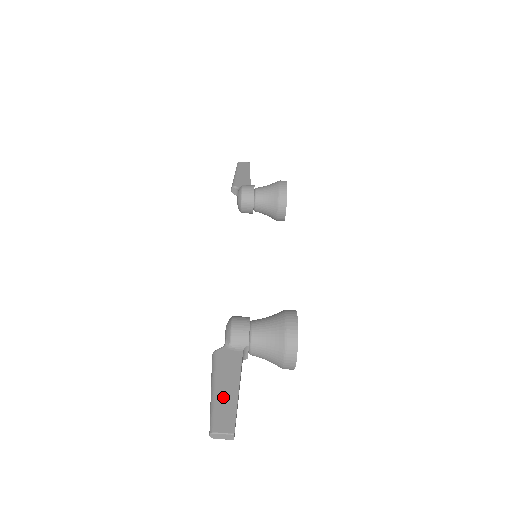
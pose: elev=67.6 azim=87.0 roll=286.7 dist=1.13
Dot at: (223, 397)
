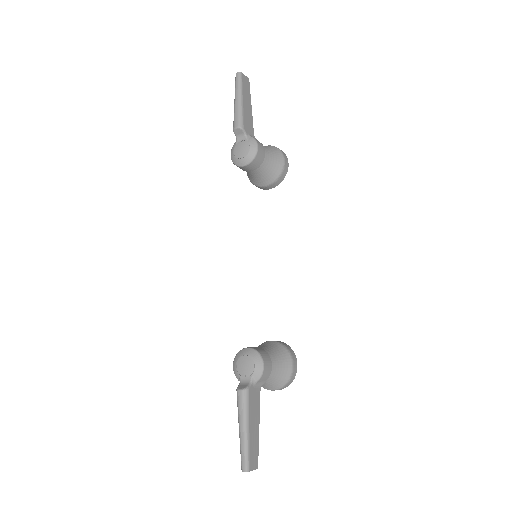
Dot at: (253, 437)
